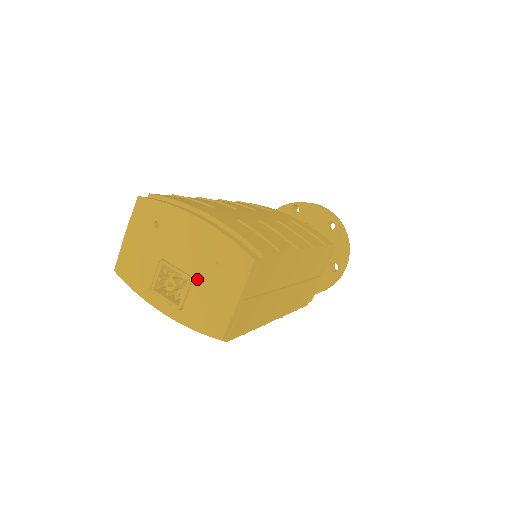
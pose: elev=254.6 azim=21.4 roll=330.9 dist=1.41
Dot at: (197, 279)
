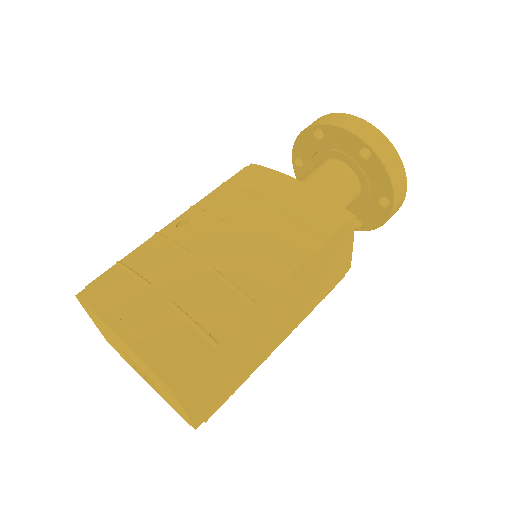
Dot at: (151, 380)
